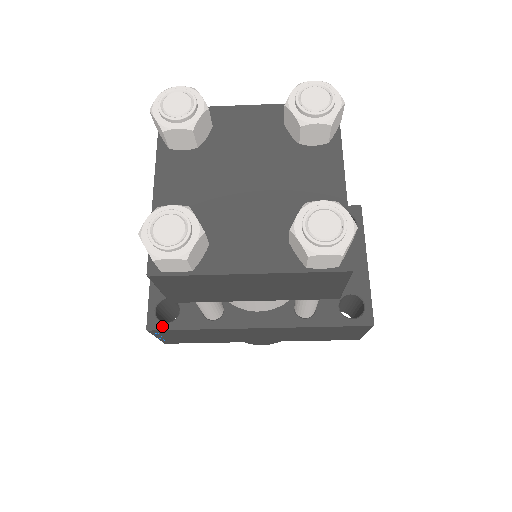
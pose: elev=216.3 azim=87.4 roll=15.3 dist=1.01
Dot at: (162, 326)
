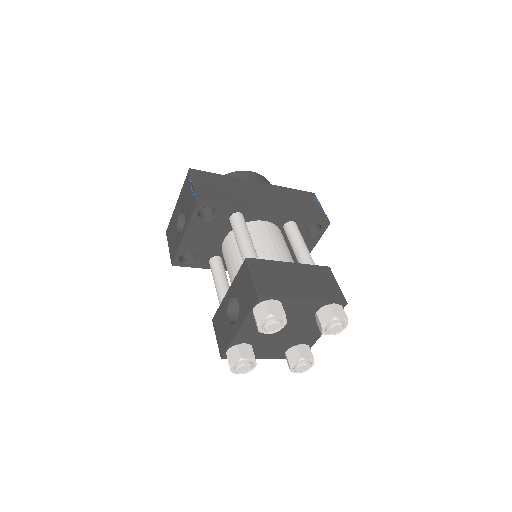
Dot at: (182, 265)
